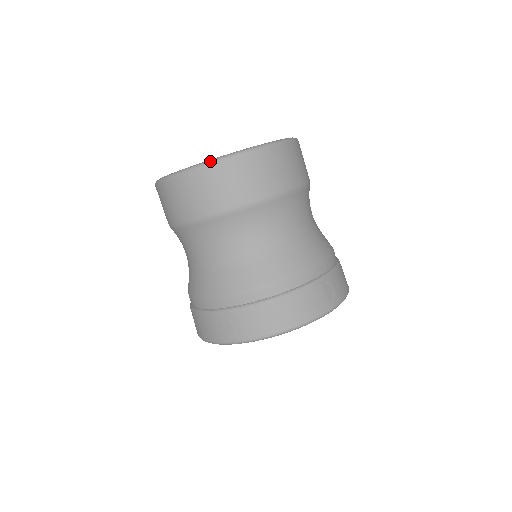
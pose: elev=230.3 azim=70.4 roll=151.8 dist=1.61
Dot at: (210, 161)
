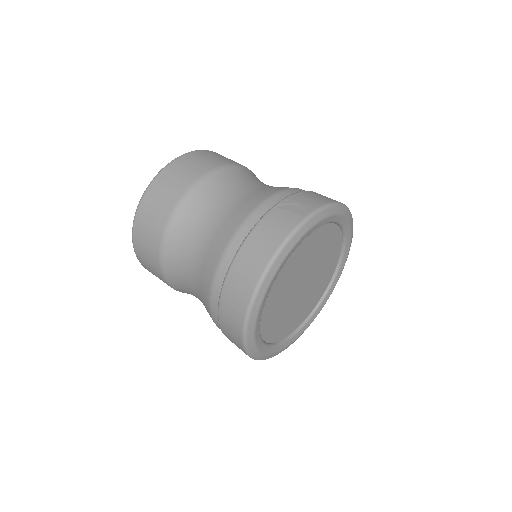
Dot at: (137, 207)
